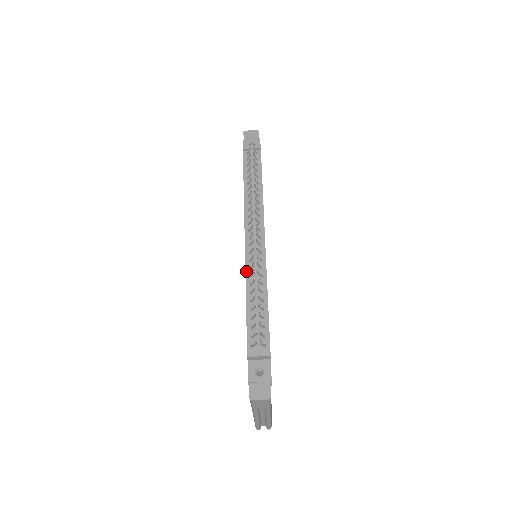
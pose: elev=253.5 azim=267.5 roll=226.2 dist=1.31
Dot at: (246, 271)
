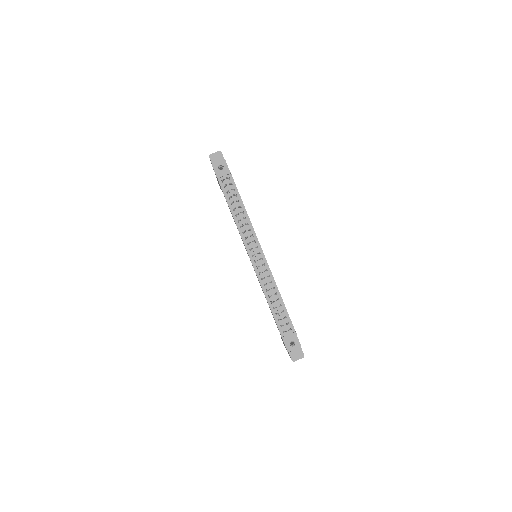
Dot at: (260, 282)
